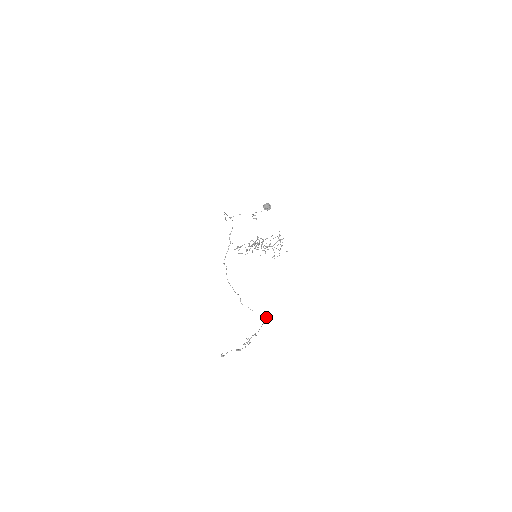
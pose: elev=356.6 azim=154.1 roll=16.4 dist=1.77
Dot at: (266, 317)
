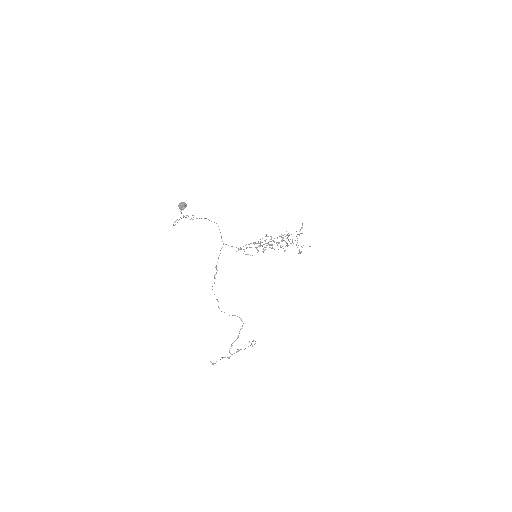
Dot at: occluded
